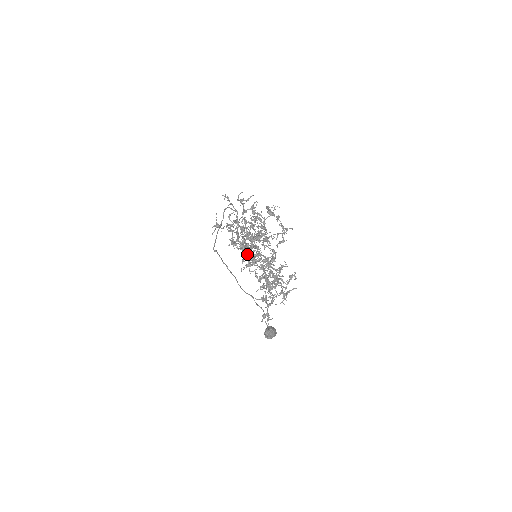
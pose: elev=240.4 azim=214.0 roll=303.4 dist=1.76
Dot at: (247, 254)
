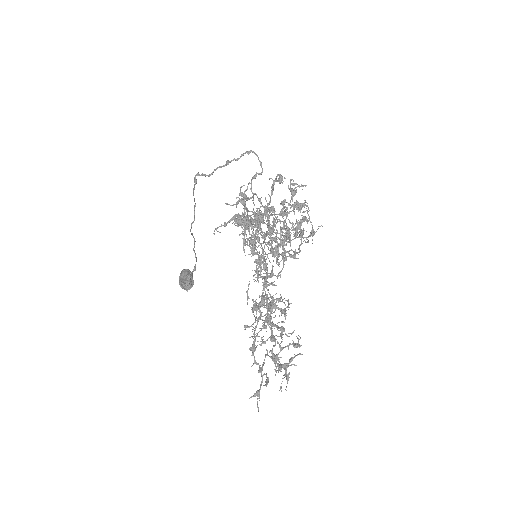
Dot at: (259, 271)
